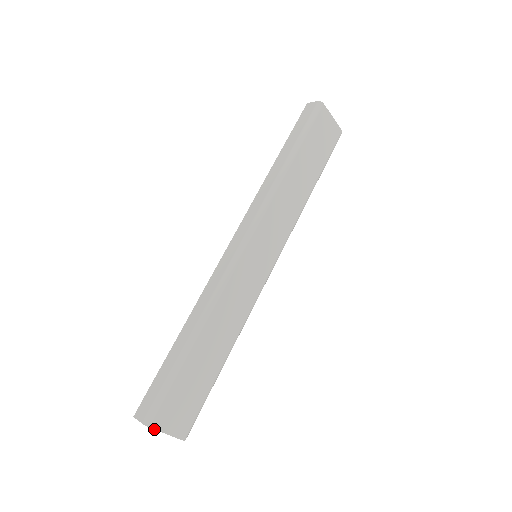
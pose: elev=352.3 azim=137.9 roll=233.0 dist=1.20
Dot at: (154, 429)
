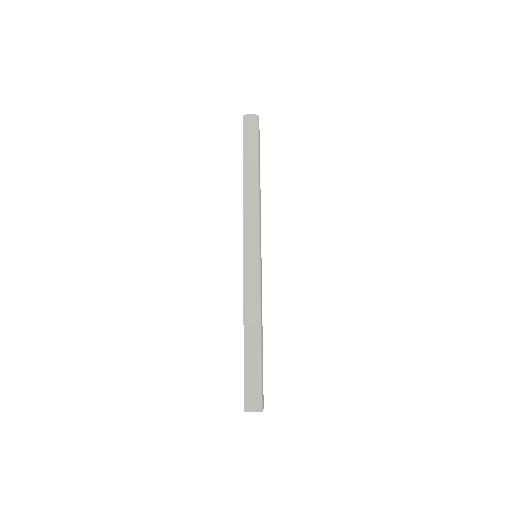
Dot at: occluded
